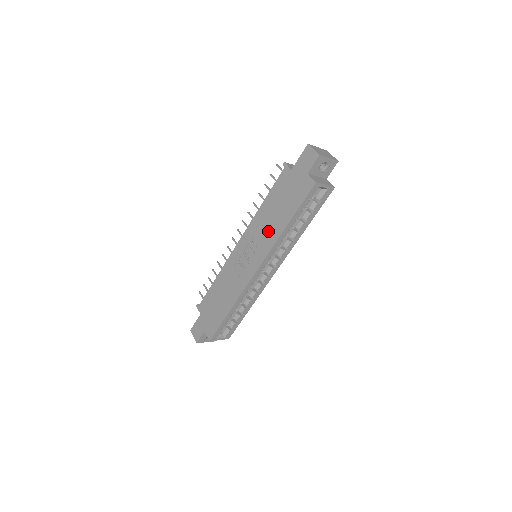
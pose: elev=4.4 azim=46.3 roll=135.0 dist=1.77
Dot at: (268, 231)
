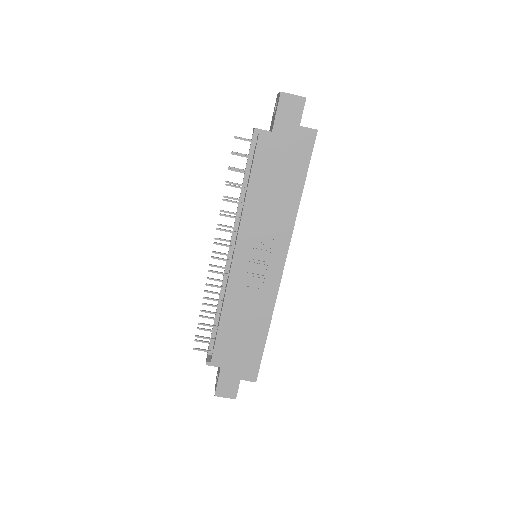
Dot at: (276, 216)
